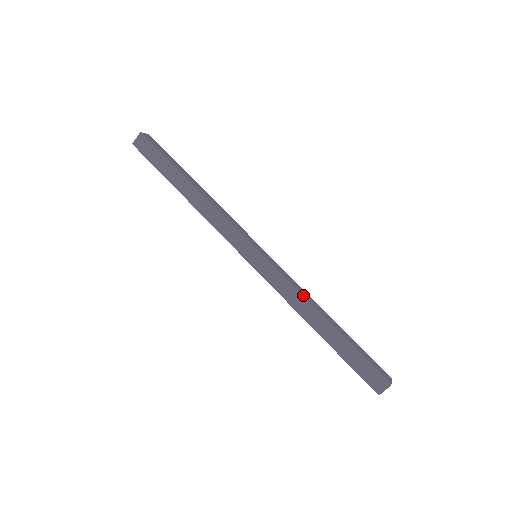
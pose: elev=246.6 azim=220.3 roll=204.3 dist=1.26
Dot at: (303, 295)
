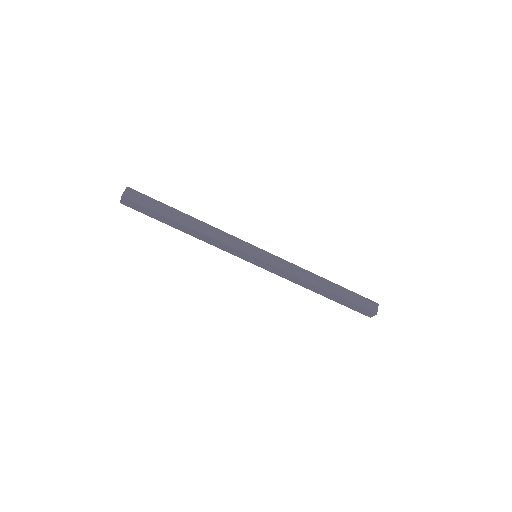
Dot at: (301, 269)
